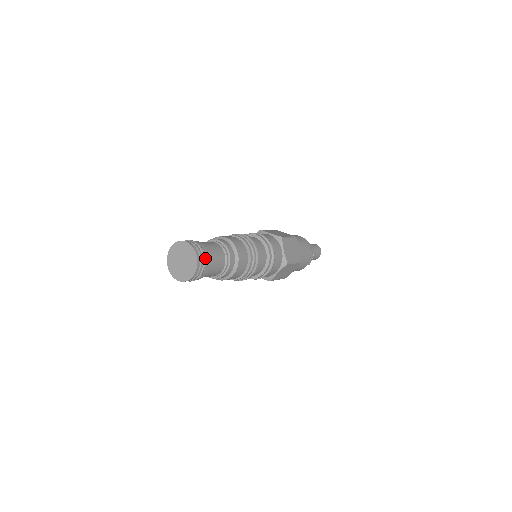
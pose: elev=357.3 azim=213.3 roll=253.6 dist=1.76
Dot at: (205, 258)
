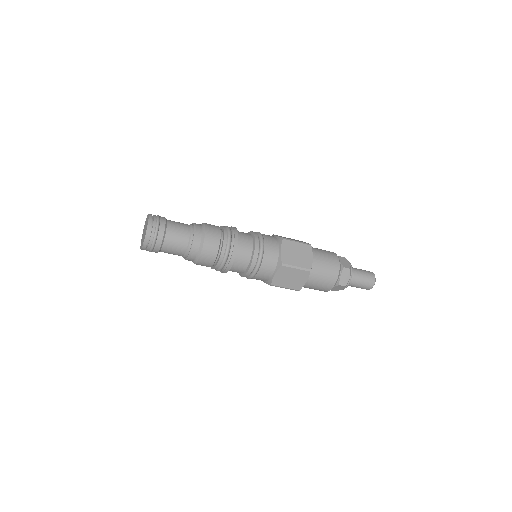
Dot at: (159, 228)
